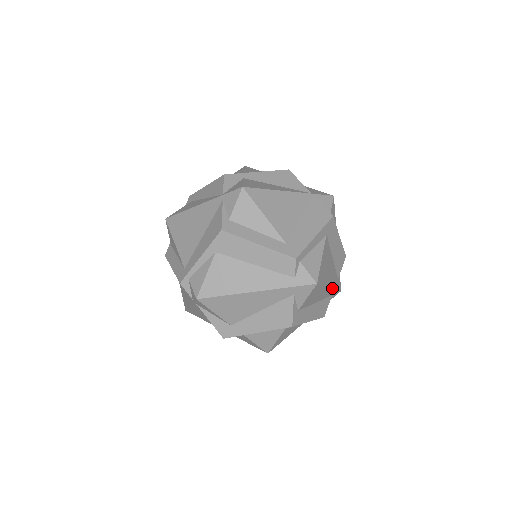
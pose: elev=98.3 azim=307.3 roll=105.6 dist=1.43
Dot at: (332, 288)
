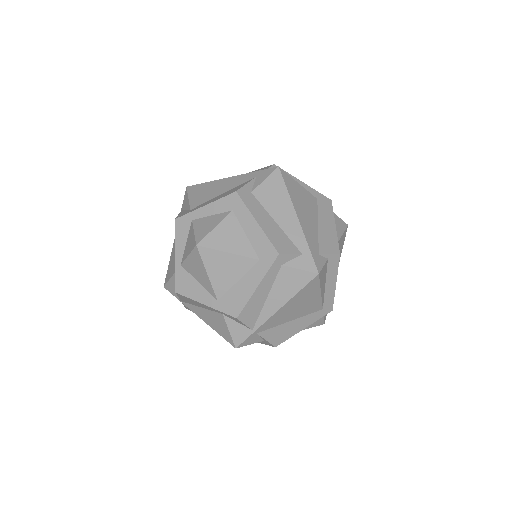
Dot at: (301, 228)
